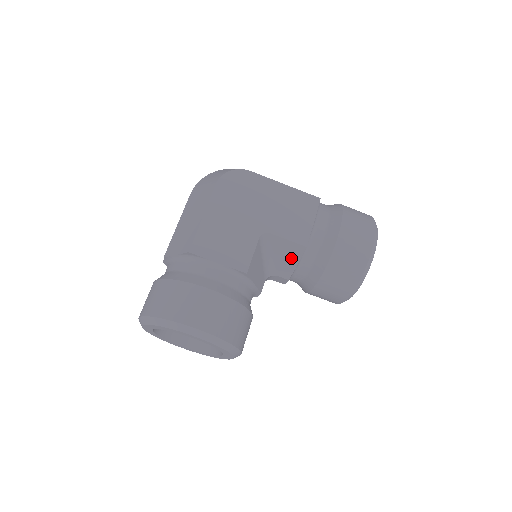
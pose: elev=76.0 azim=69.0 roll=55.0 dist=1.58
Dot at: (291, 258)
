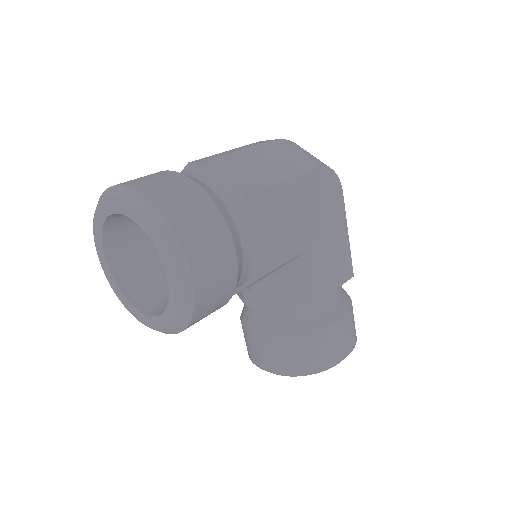
Dot at: (291, 296)
